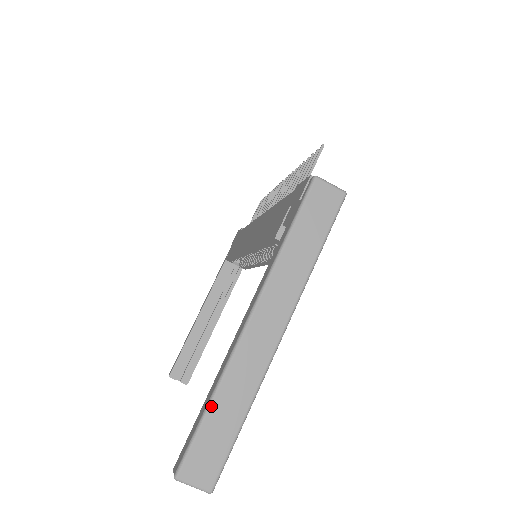
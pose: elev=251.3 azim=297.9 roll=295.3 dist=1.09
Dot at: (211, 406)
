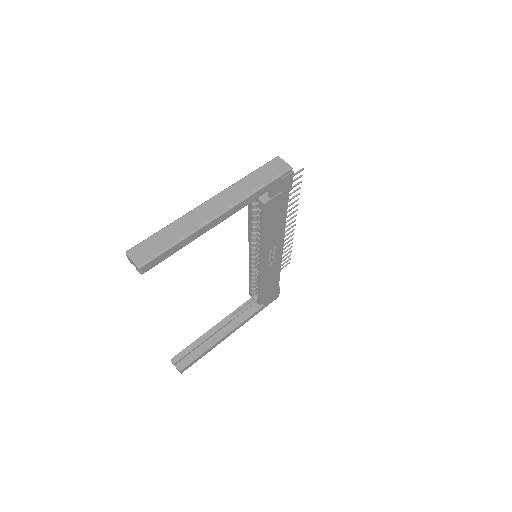
Dot at: (165, 228)
